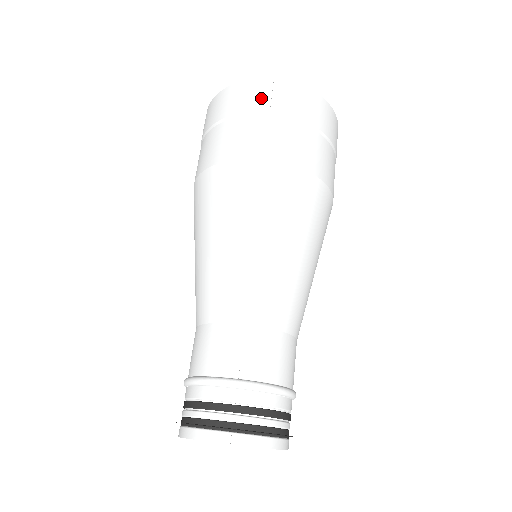
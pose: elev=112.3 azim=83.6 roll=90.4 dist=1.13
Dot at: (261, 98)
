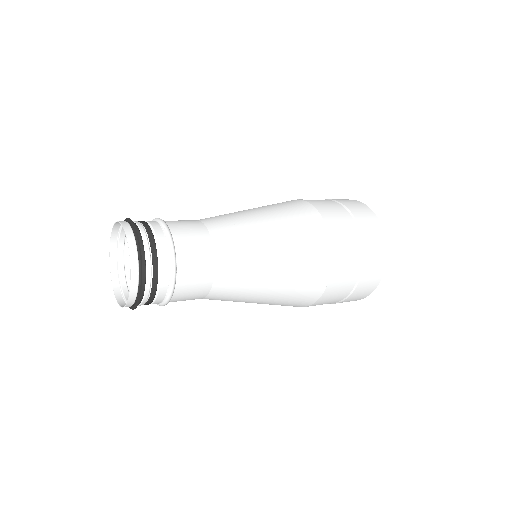
Dot at: (354, 206)
